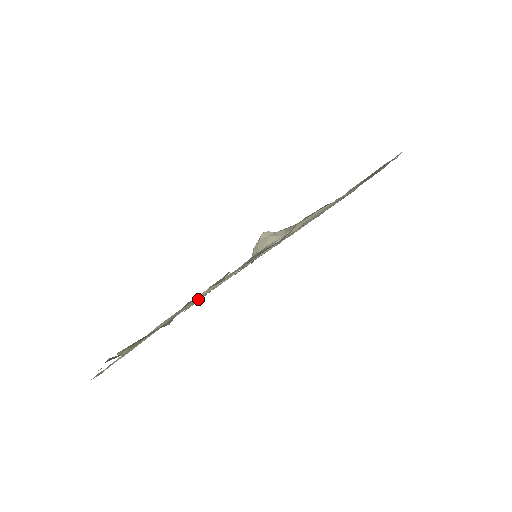
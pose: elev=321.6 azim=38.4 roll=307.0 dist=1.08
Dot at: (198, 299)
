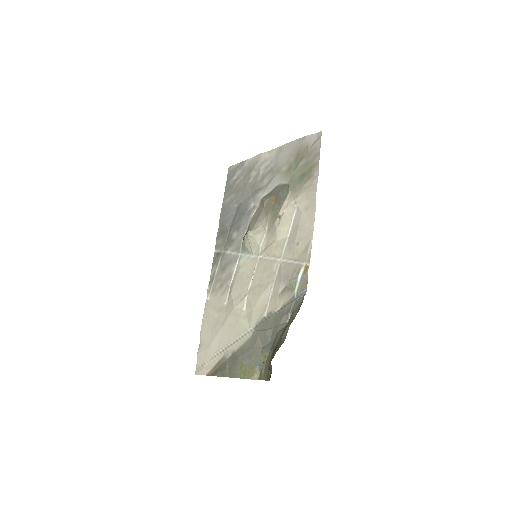
Dot at: (257, 317)
